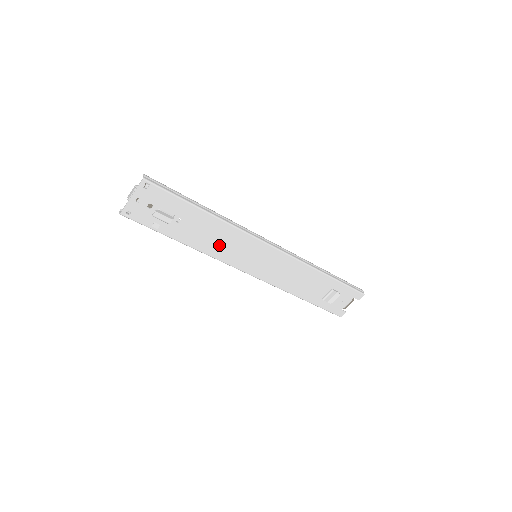
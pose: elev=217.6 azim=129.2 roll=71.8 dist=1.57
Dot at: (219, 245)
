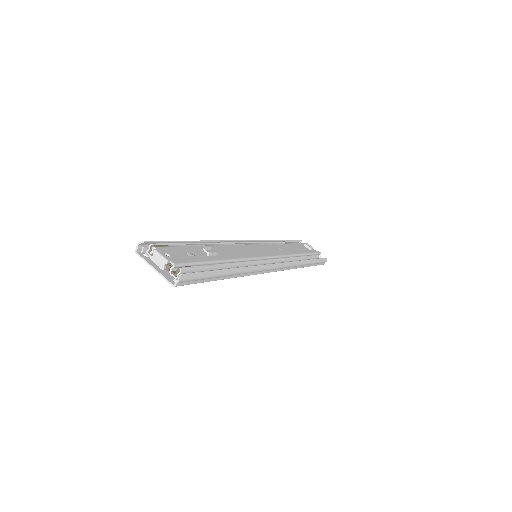
Dot at: occluded
